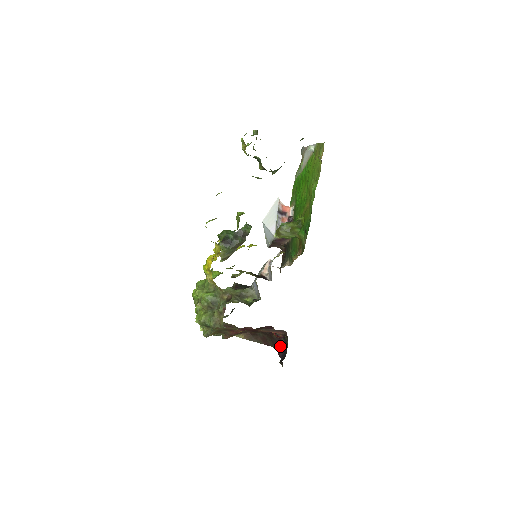
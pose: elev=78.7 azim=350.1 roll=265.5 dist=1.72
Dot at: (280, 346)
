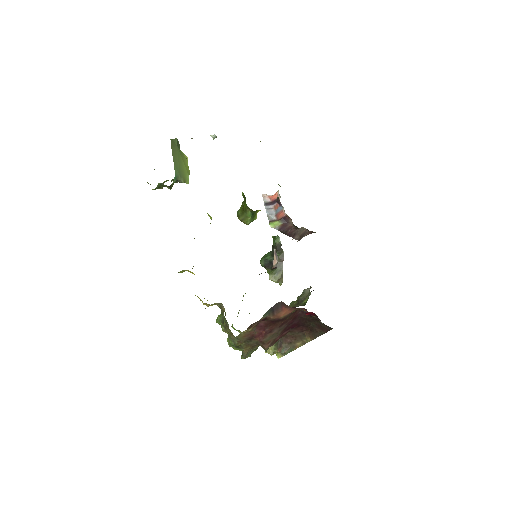
Dot at: occluded
